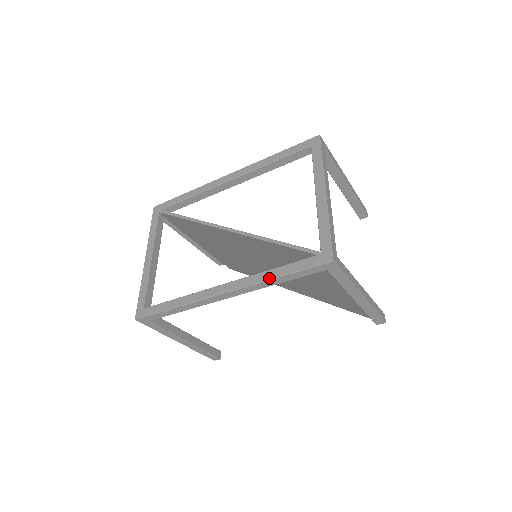
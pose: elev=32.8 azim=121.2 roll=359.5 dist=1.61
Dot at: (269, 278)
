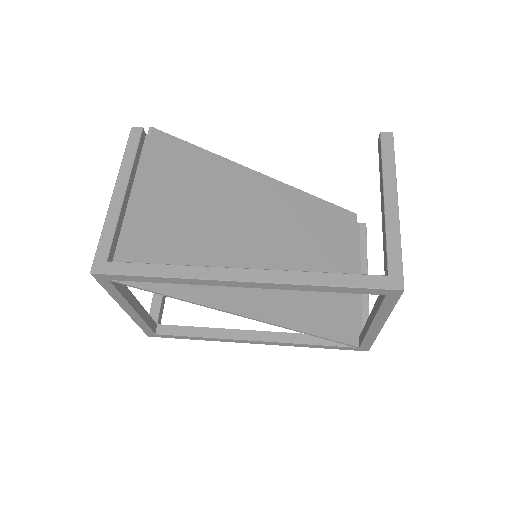
Dot at: occluded
